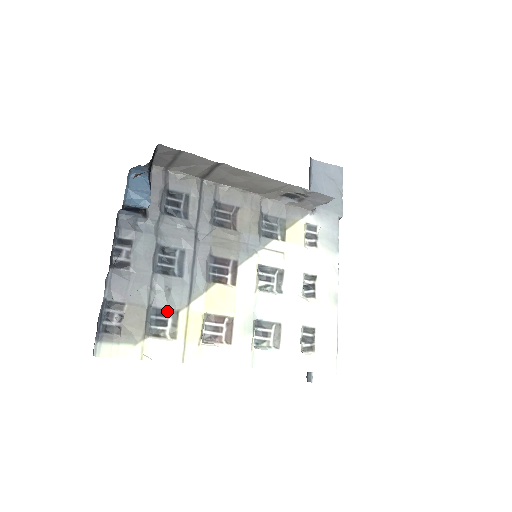
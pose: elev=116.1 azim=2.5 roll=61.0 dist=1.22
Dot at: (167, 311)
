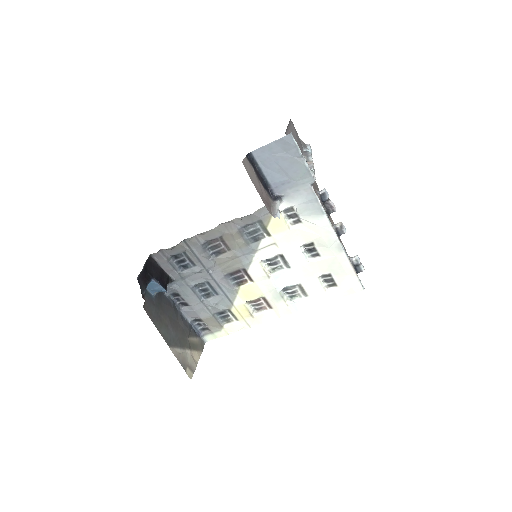
Dot at: (224, 311)
